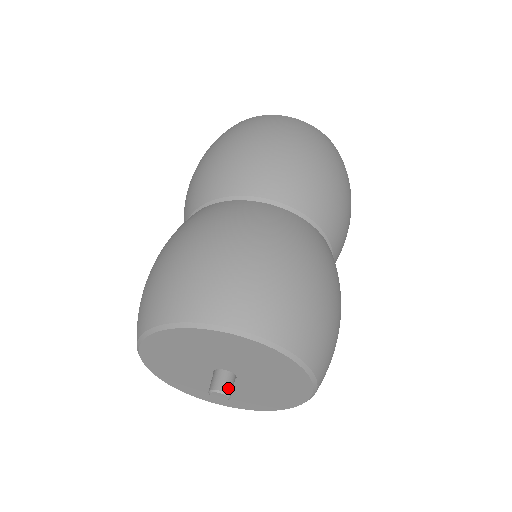
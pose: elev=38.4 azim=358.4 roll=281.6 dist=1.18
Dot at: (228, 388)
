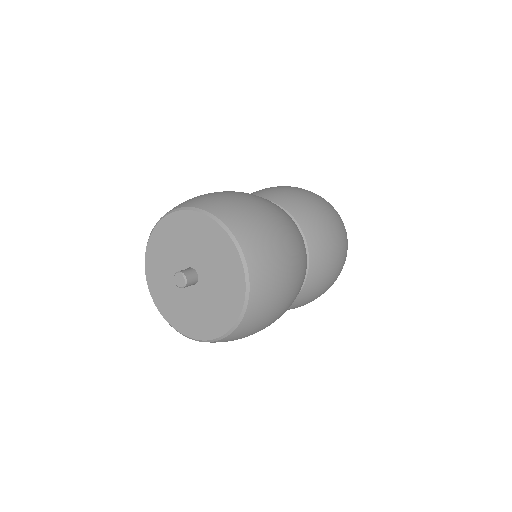
Dot at: (187, 274)
